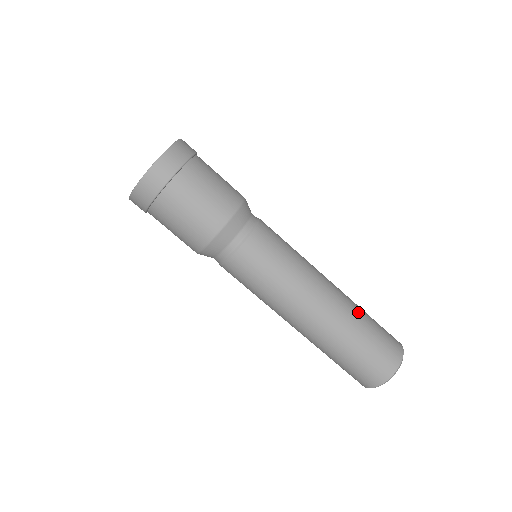
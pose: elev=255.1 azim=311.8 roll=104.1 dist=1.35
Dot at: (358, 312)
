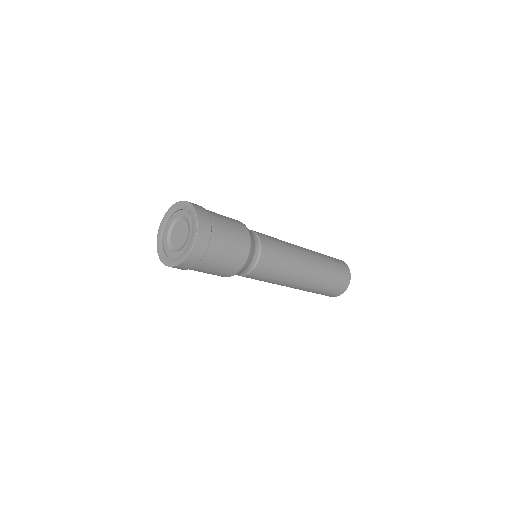
Dot at: (320, 284)
